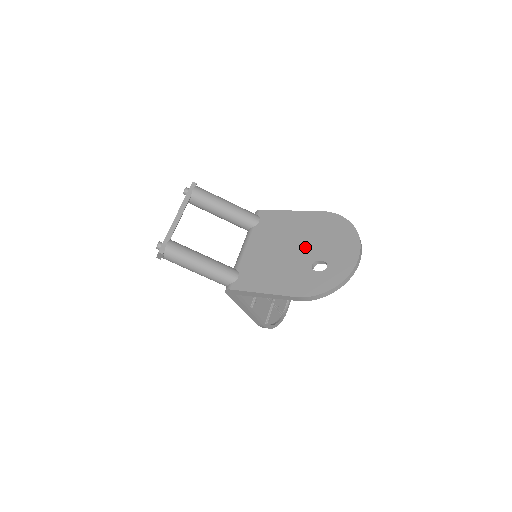
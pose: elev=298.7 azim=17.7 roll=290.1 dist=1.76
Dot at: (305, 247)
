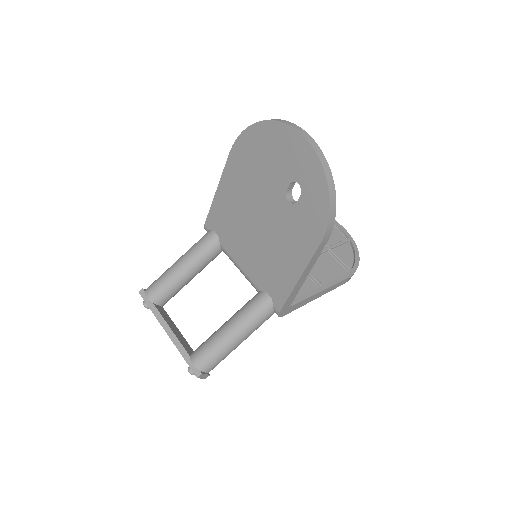
Dot at: (264, 198)
